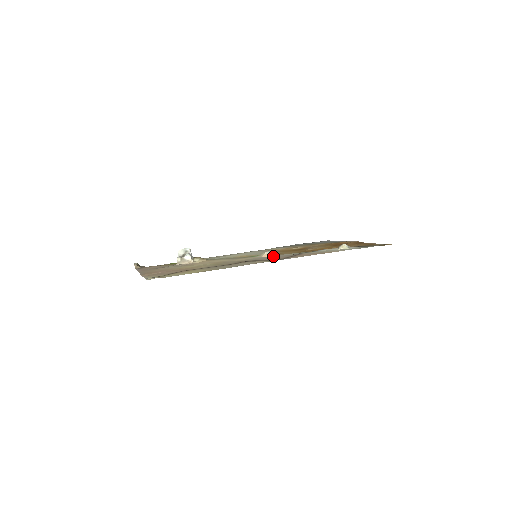
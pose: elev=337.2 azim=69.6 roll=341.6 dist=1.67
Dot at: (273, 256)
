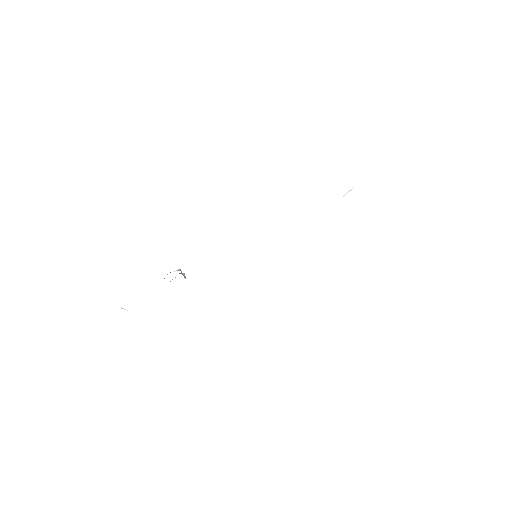
Dot at: occluded
